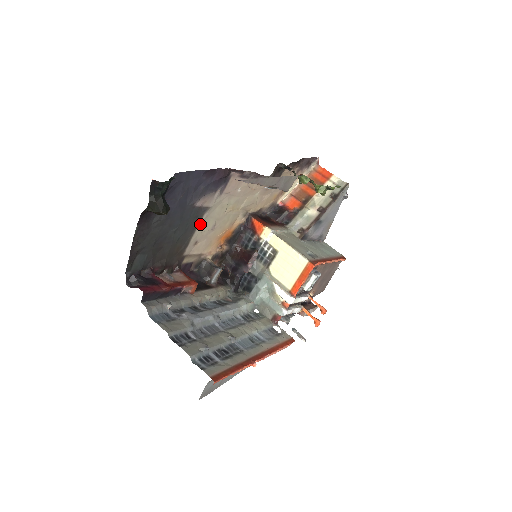
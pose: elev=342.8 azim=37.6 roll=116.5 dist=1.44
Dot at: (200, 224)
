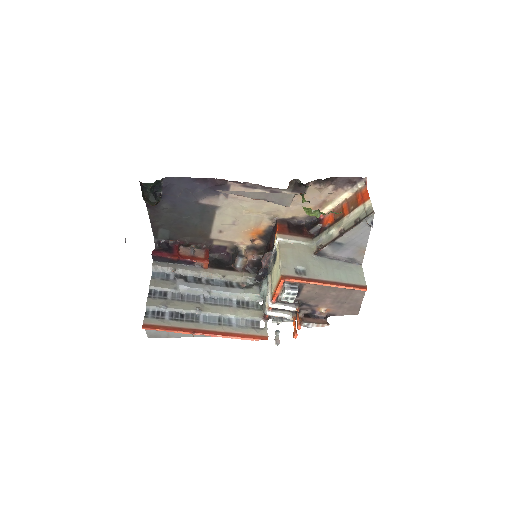
Dot at: (216, 218)
